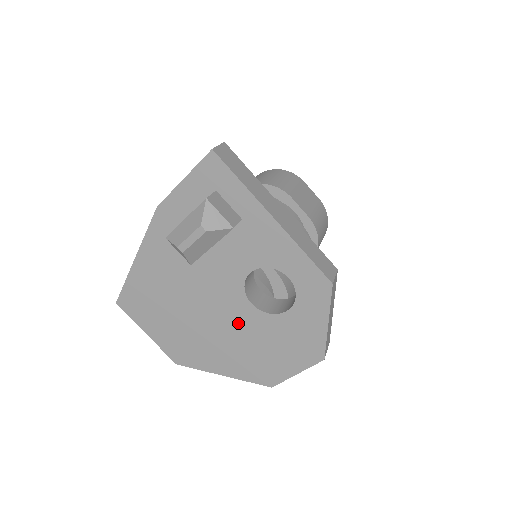
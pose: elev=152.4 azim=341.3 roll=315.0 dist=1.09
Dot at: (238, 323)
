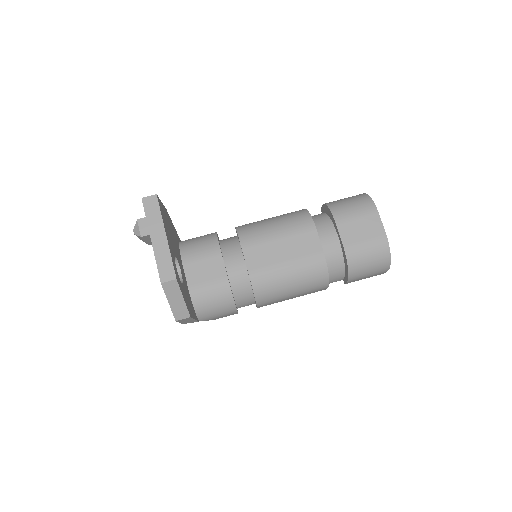
Dot at: occluded
